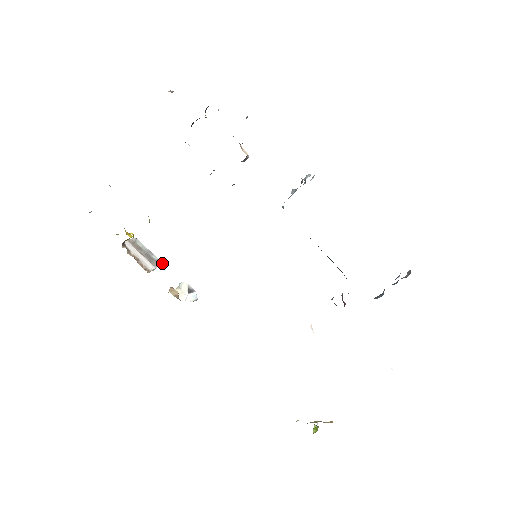
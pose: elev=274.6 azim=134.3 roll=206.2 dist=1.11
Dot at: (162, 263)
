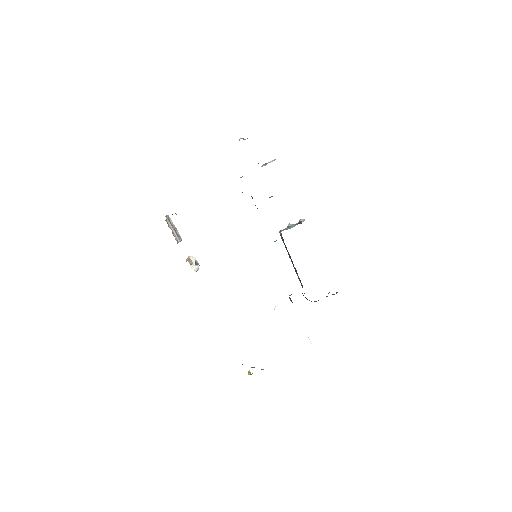
Dot at: occluded
